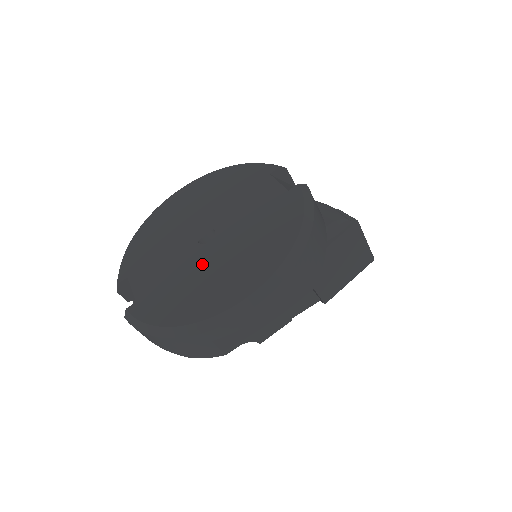
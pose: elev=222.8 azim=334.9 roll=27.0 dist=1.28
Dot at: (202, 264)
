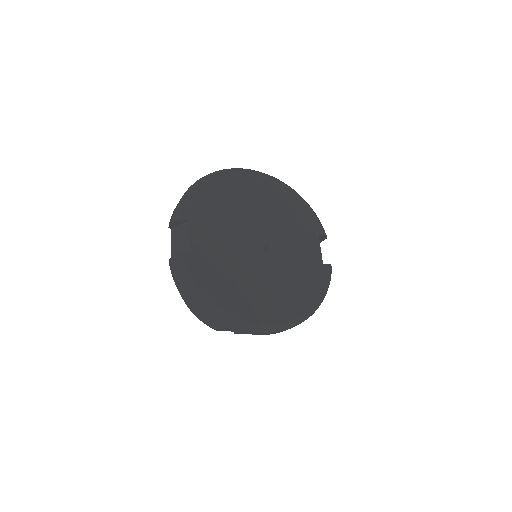
Dot at: (250, 268)
